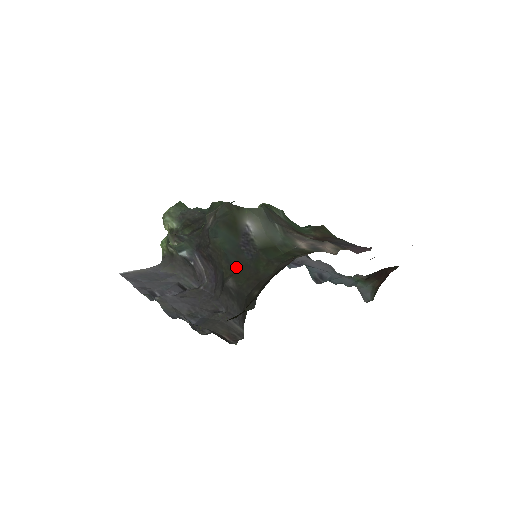
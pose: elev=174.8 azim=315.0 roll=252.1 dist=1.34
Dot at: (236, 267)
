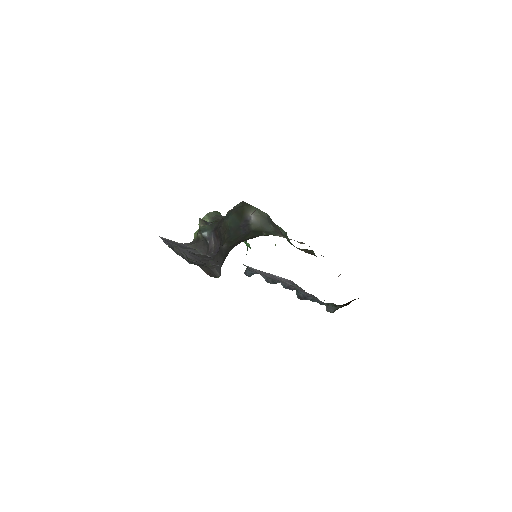
Dot at: (232, 237)
